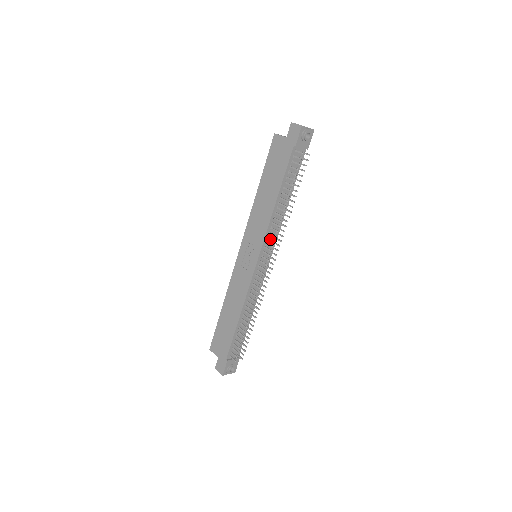
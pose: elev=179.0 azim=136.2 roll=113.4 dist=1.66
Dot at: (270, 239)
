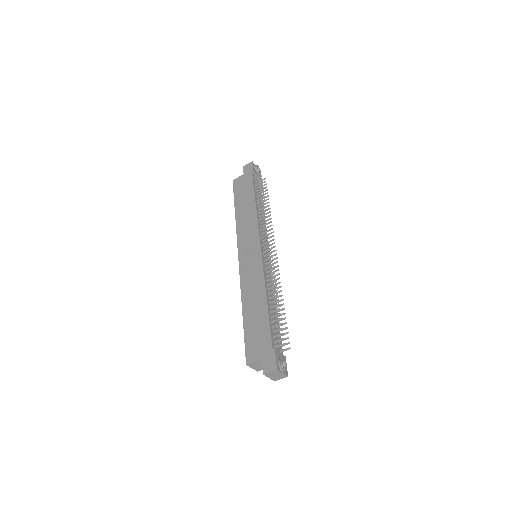
Dot at: (264, 229)
